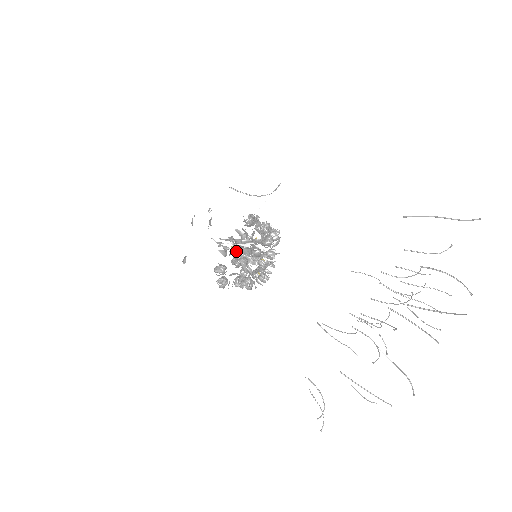
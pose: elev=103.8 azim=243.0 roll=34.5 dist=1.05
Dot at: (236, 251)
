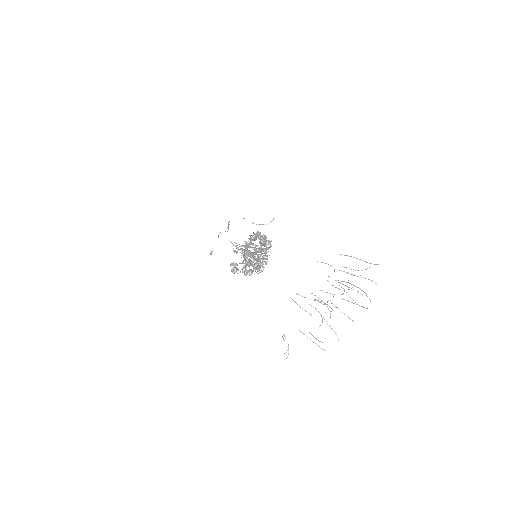
Dot at: occluded
